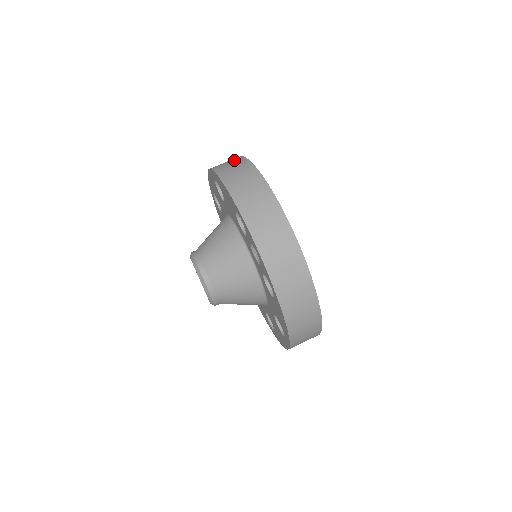
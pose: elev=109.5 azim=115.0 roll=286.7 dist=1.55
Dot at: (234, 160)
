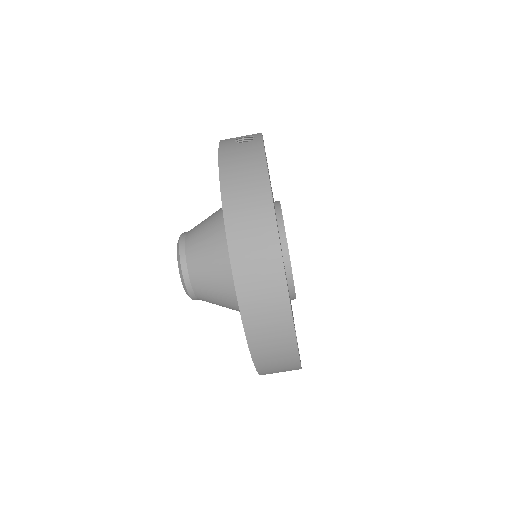
Dot at: (252, 163)
